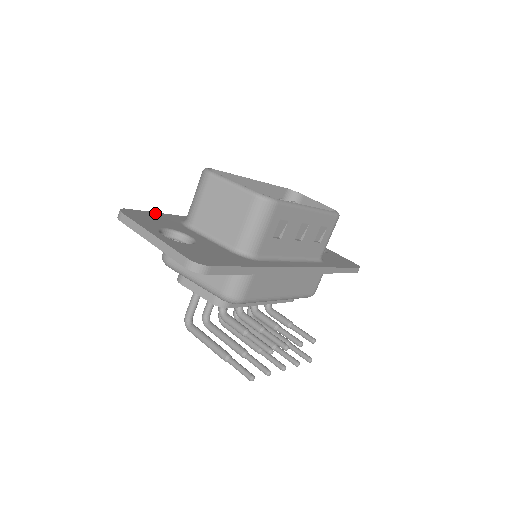
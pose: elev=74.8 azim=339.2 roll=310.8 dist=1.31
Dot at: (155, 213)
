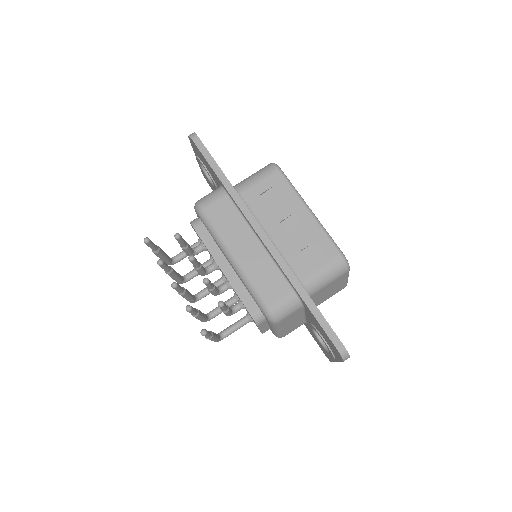
Dot at: occluded
